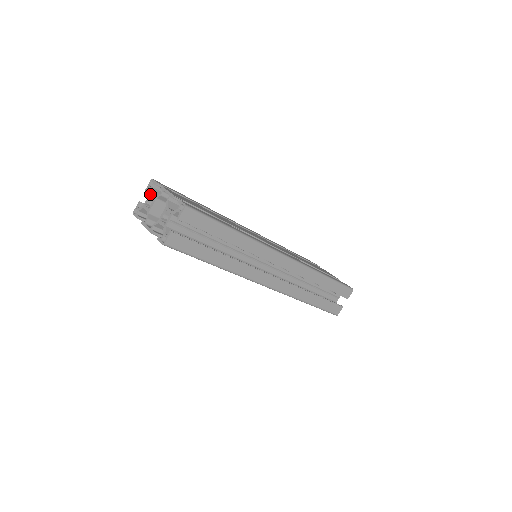
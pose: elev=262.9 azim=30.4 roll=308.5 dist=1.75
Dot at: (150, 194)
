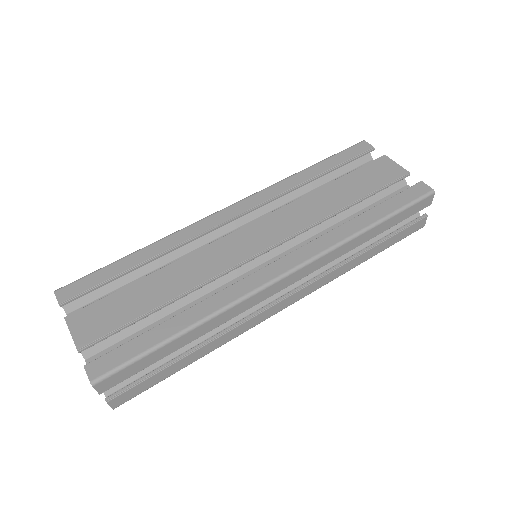
Dot at: occluded
